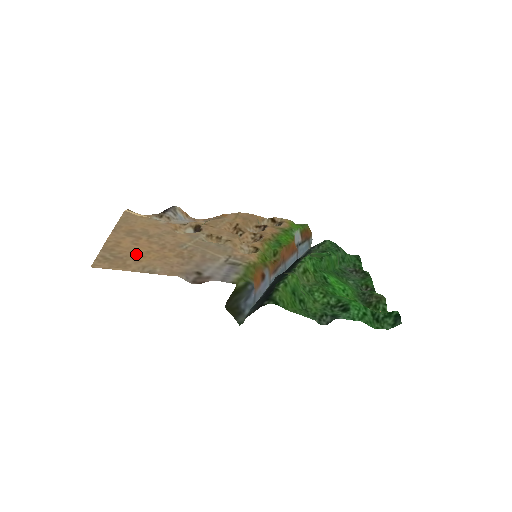
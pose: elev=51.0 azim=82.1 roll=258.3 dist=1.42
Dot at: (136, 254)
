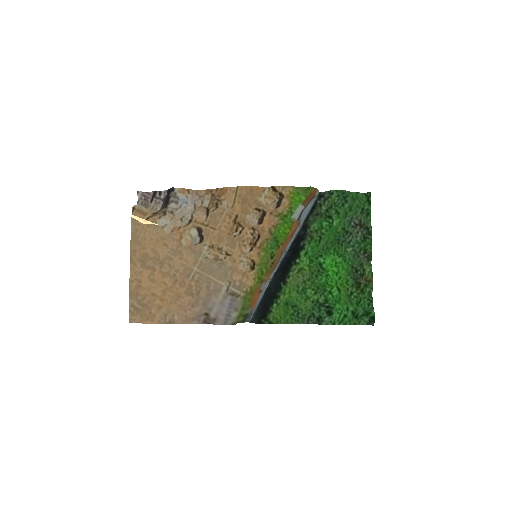
Dot at: (156, 297)
